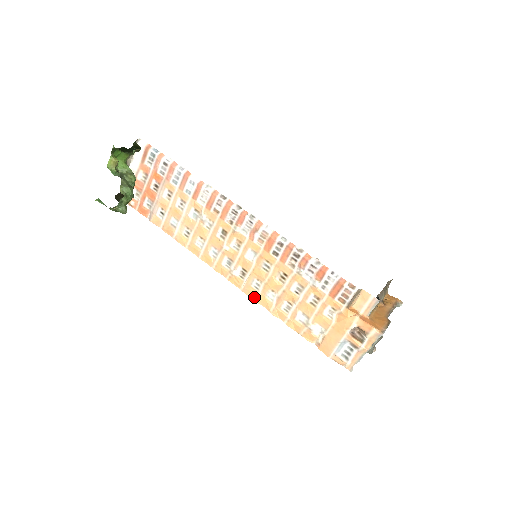
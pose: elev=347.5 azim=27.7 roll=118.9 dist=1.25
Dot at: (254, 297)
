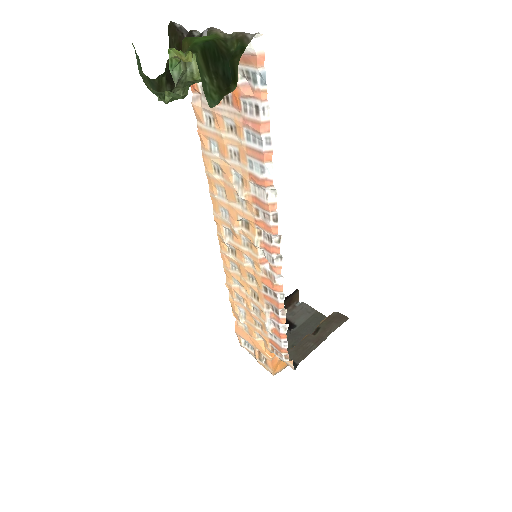
Dot at: (225, 265)
